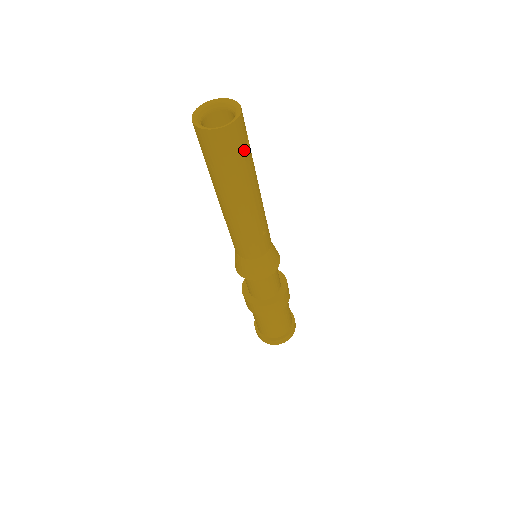
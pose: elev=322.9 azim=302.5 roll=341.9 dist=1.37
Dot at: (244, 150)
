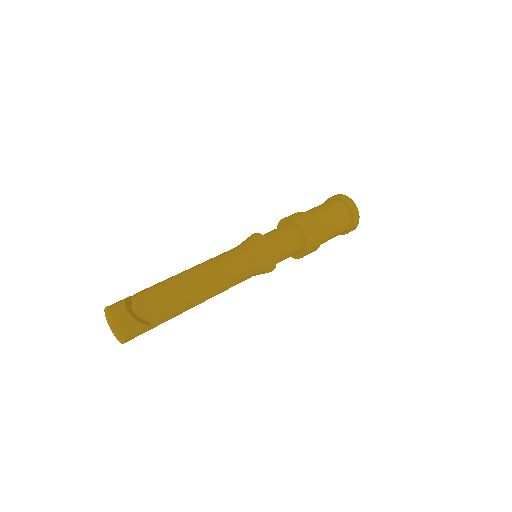
Dot at: (154, 320)
